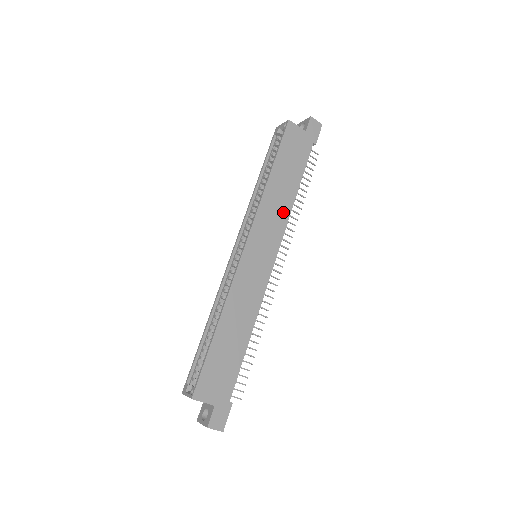
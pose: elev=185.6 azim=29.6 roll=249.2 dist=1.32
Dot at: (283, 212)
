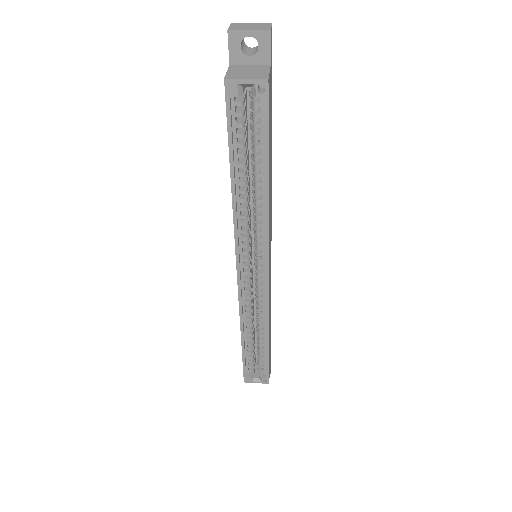
Dot at: occluded
